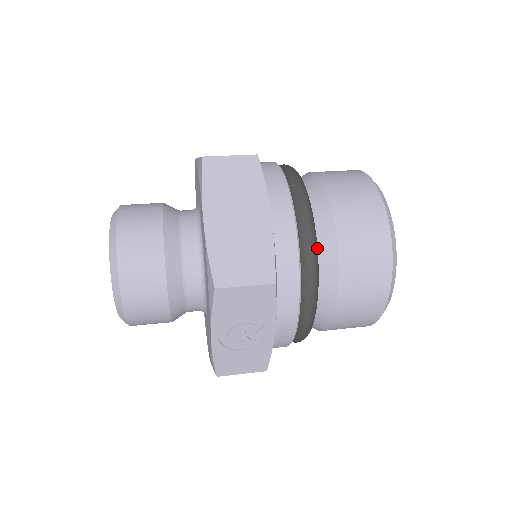
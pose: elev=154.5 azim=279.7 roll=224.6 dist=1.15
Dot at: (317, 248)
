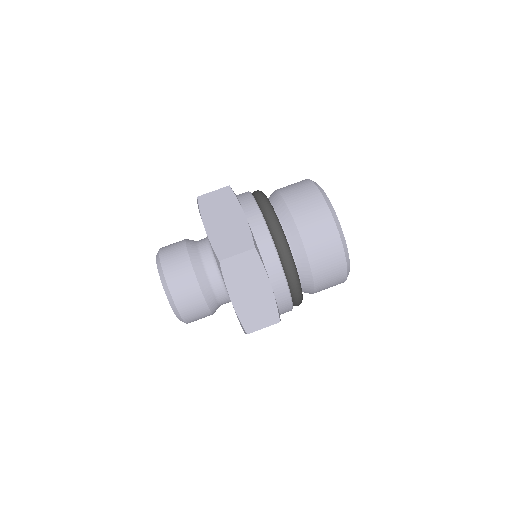
Dot at: (300, 285)
